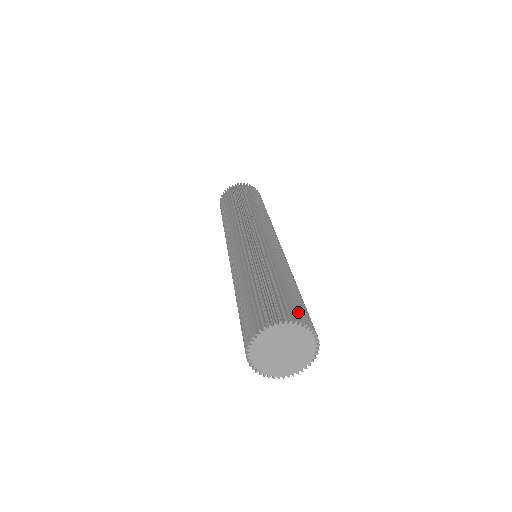
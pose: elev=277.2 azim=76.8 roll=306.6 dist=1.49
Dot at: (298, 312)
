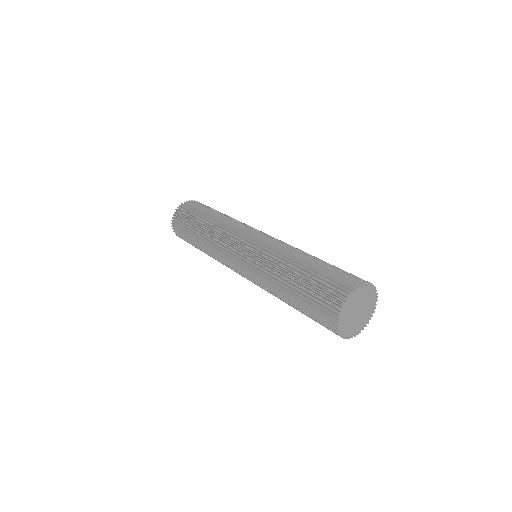
Dot at: (347, 279)
